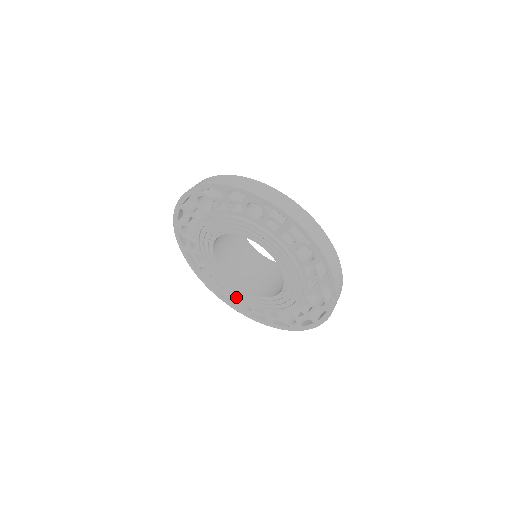
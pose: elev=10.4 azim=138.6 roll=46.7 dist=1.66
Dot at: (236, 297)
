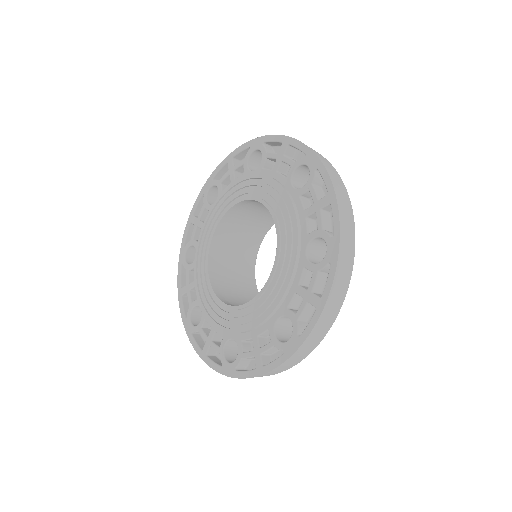
Dot at: occluded
